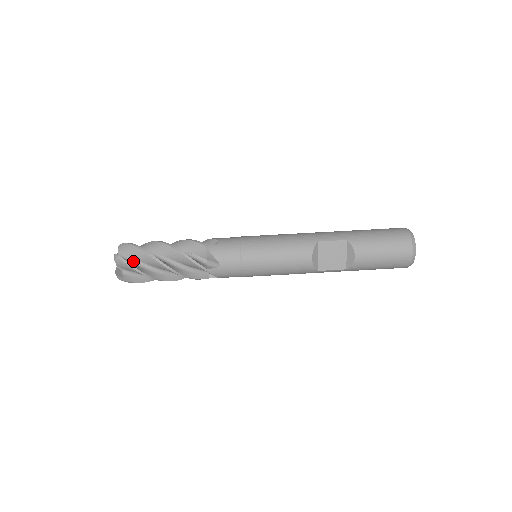
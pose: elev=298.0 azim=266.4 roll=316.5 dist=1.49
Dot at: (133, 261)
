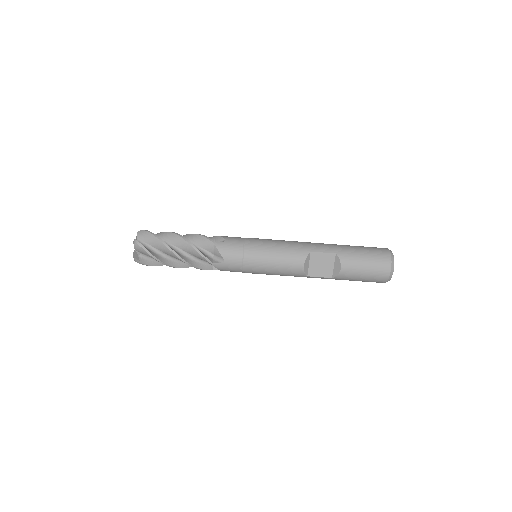
Dot at: (149, 247)
